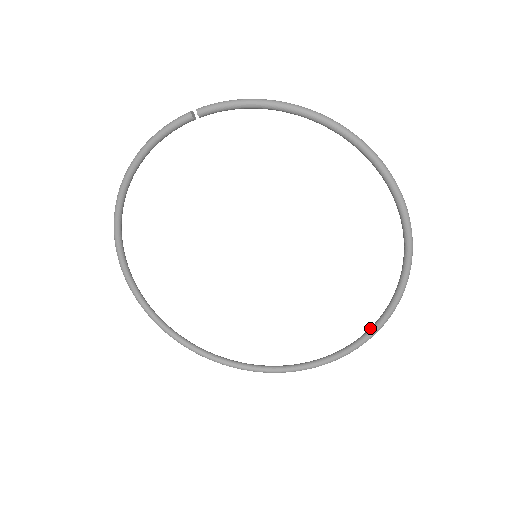
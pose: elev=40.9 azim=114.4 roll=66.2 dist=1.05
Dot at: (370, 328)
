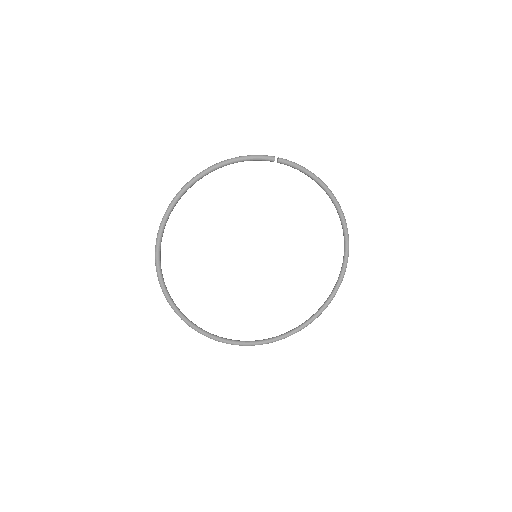
Dot at: (292, 329)
